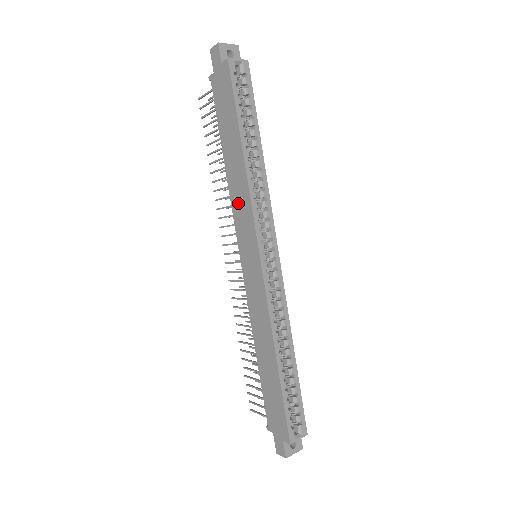
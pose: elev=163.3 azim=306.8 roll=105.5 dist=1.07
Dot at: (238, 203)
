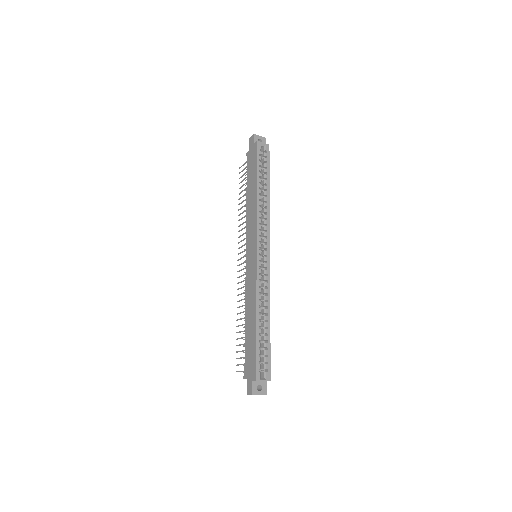
Dot at: (250, 221)
